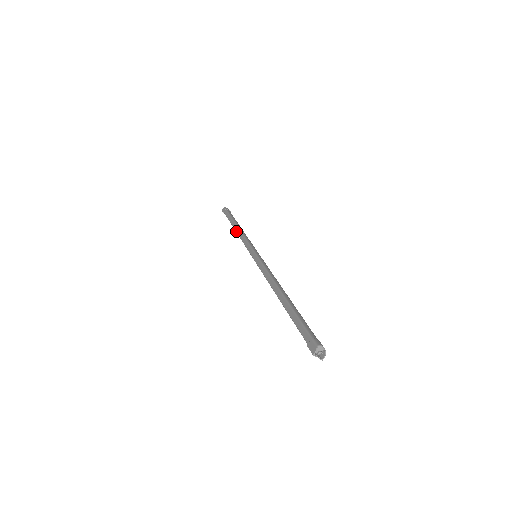
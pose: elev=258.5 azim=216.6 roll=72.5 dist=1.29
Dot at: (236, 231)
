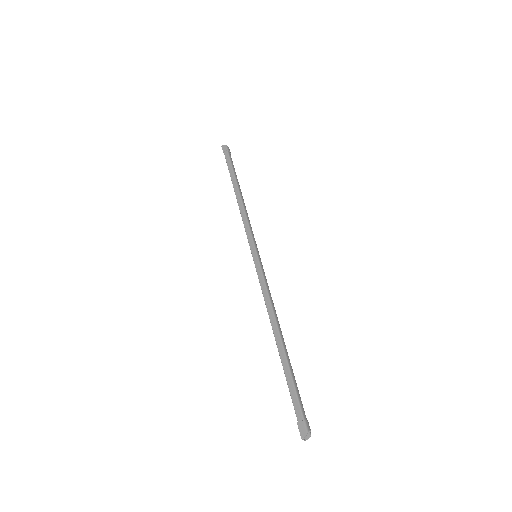
Dot at: (237, 199)
